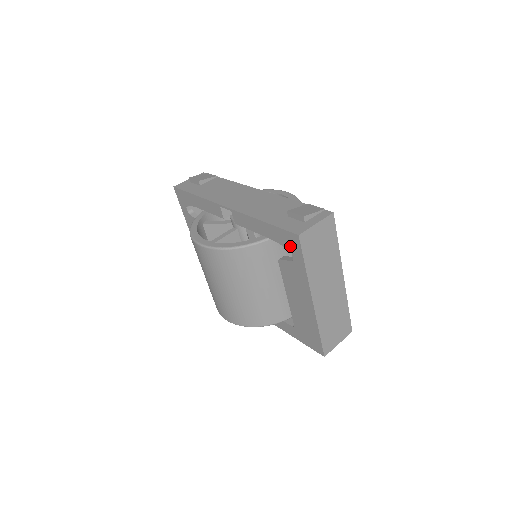
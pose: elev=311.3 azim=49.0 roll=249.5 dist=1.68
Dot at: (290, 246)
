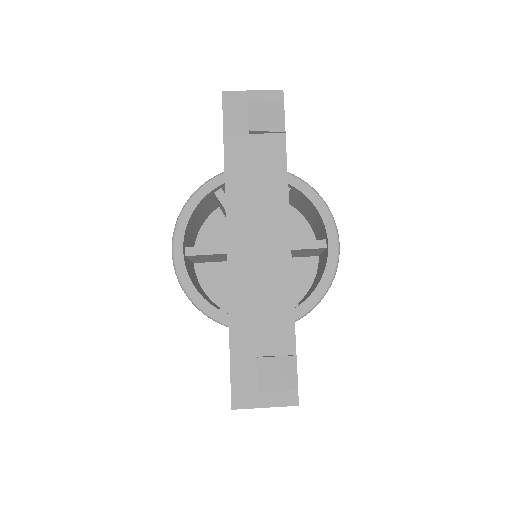
Dot at: occluded
